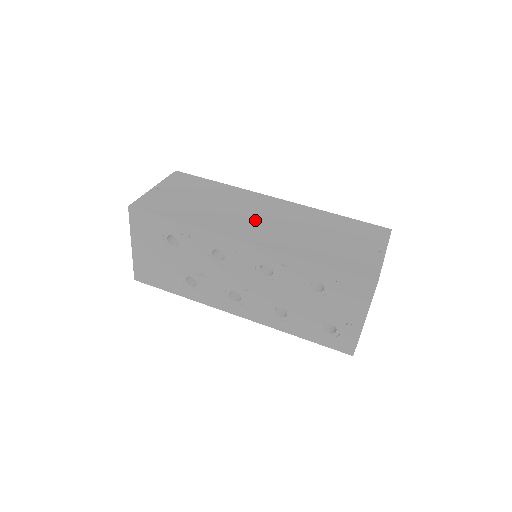
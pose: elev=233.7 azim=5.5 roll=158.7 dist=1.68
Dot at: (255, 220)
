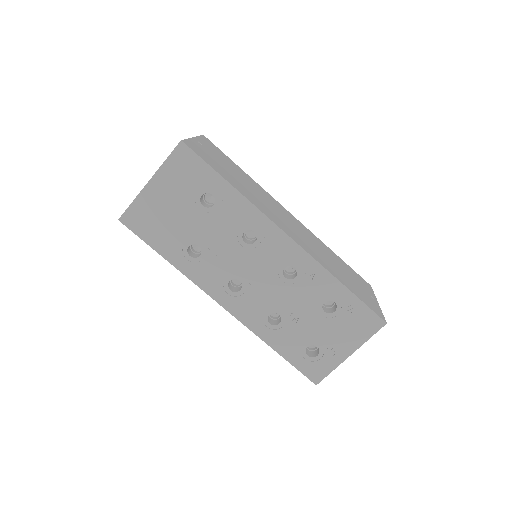
Dot at: (286, 222)
